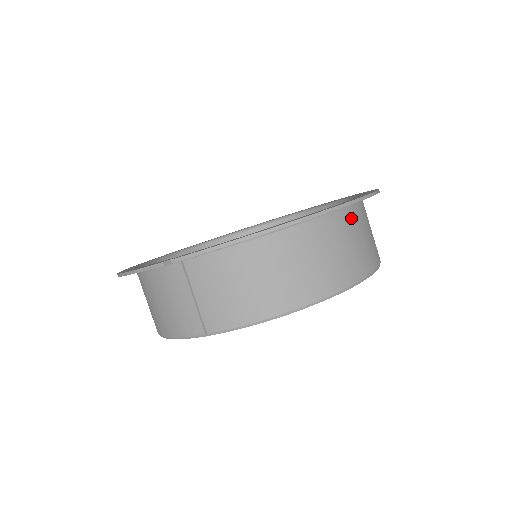
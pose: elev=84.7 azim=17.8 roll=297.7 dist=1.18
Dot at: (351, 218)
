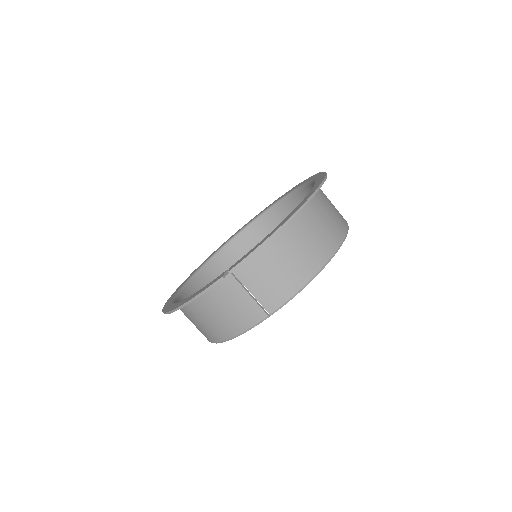
Dot at: (321, 196)
